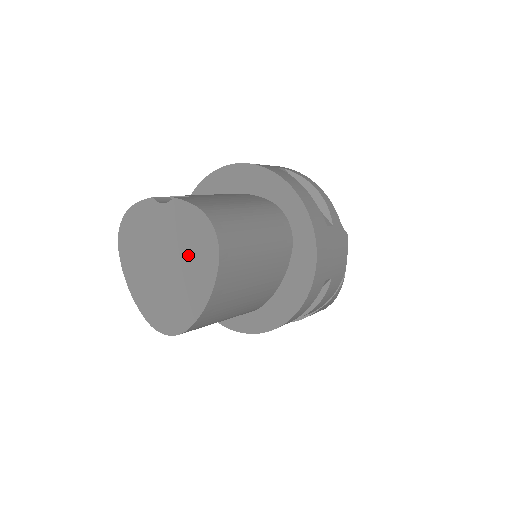
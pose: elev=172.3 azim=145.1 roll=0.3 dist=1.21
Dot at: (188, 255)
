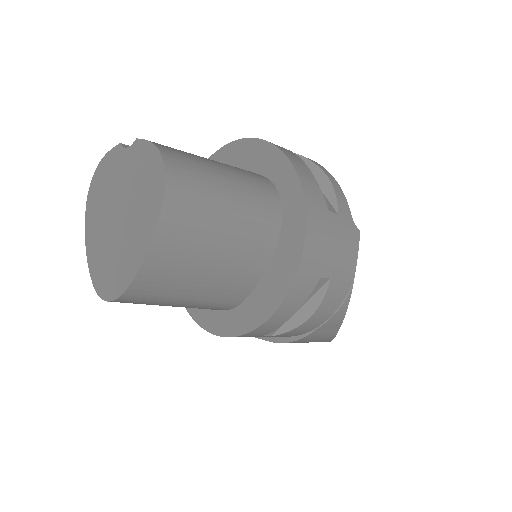
Dot at: (138, 201)
